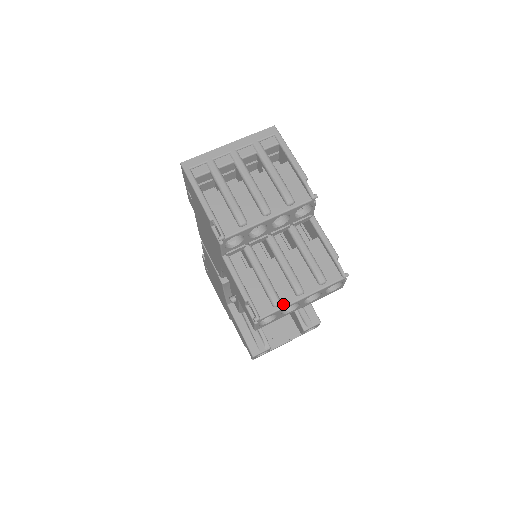
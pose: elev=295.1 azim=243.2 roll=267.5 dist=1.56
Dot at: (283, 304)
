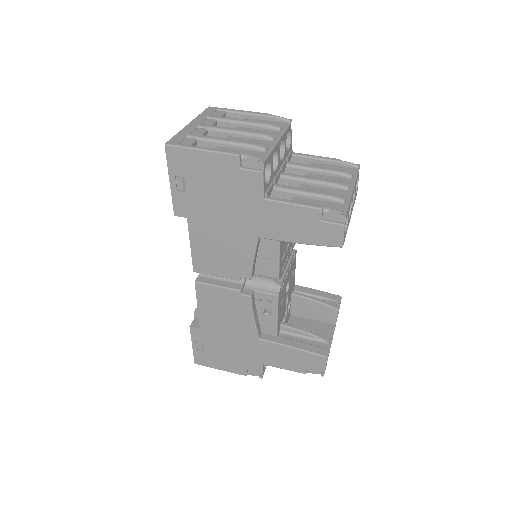
Dot at: (346, 199)
